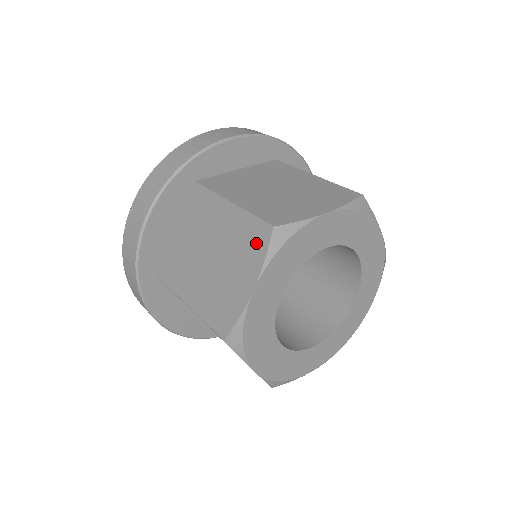
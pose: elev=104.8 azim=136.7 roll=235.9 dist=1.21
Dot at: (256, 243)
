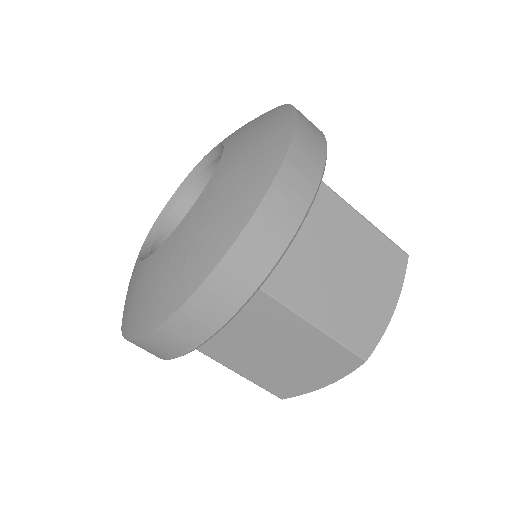
Dot at: (341, 364)
